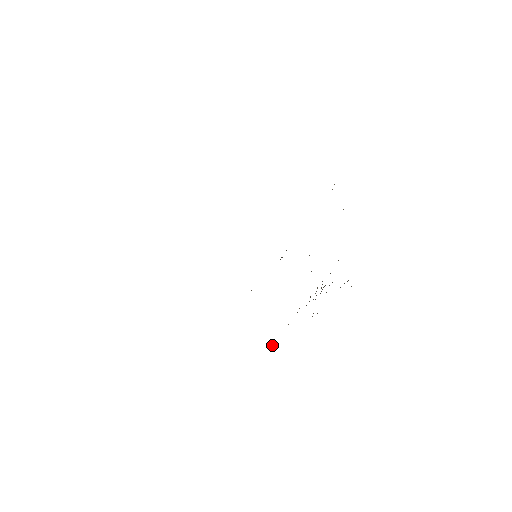
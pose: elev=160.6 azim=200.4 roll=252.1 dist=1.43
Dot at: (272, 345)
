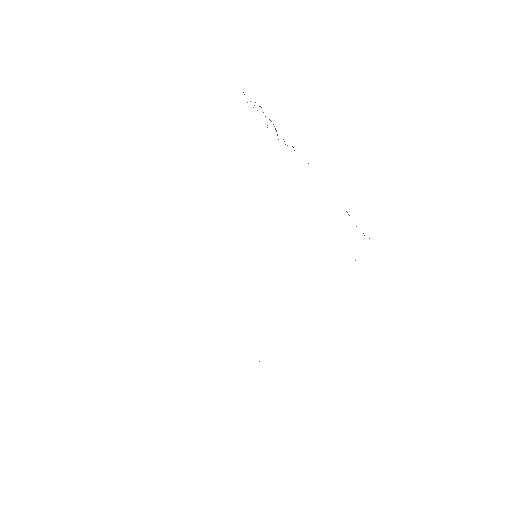
Dot at: occluded
